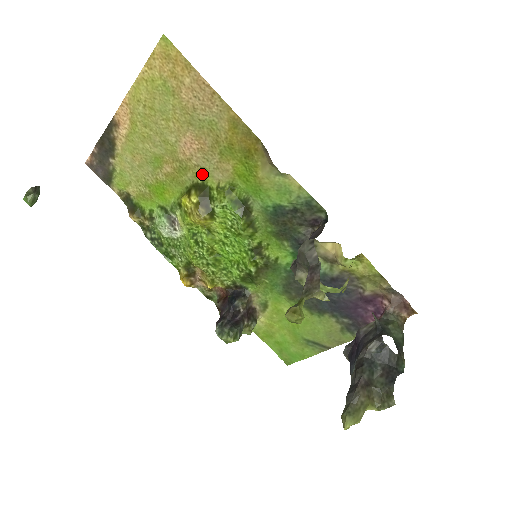
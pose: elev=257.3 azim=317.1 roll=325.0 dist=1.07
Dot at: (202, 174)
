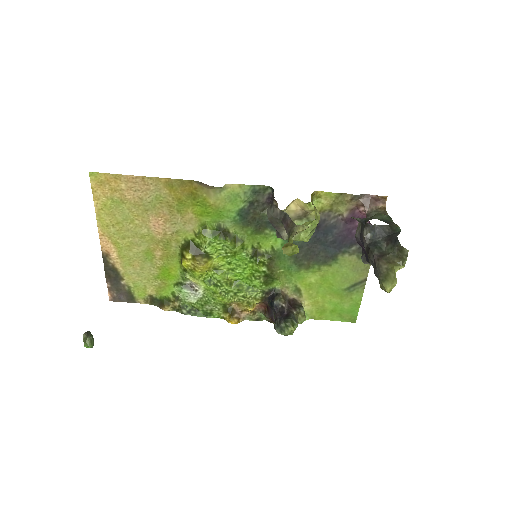
Dot at: (180, 236)
